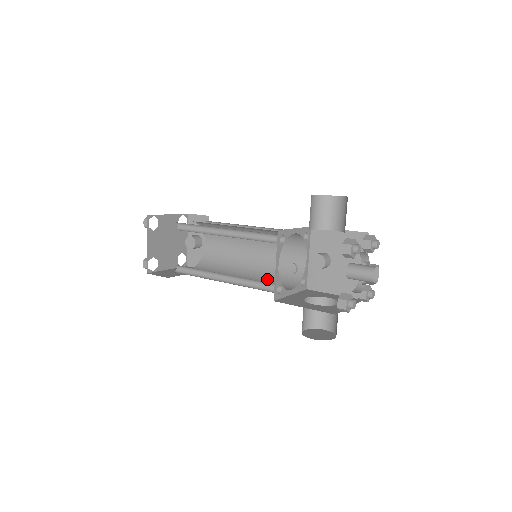
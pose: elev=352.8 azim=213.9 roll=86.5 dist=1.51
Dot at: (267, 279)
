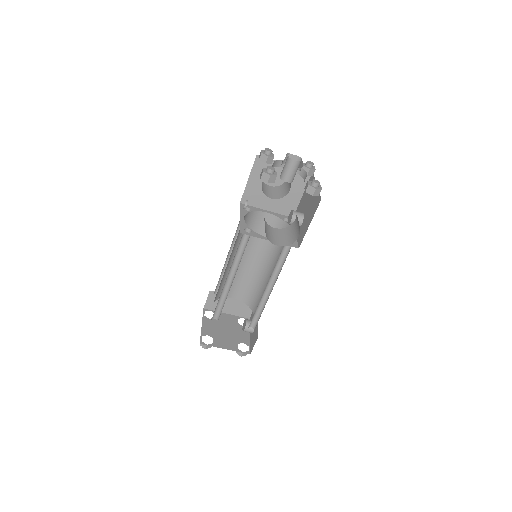
Dot at: occluded
